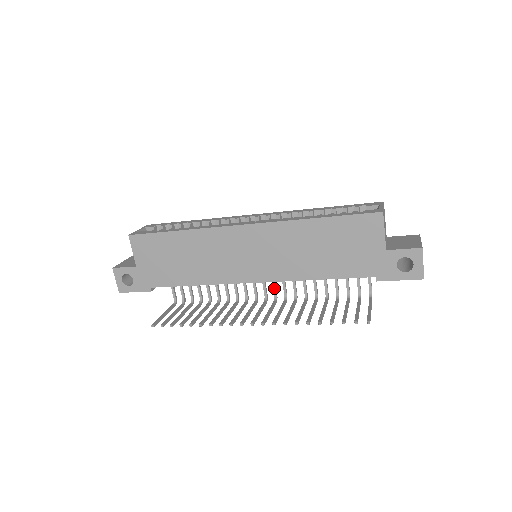
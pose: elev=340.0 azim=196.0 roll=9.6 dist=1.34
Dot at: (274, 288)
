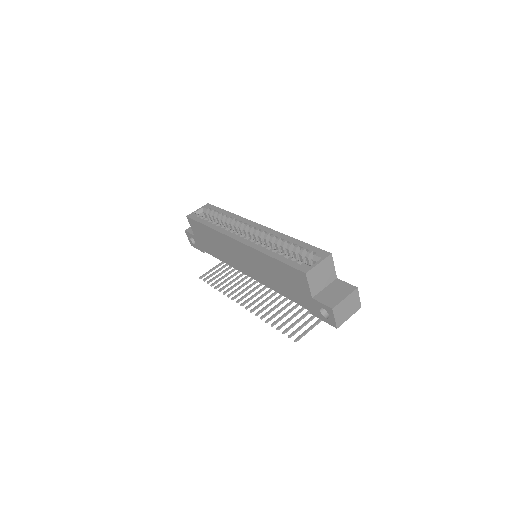
Dot at: occluded
